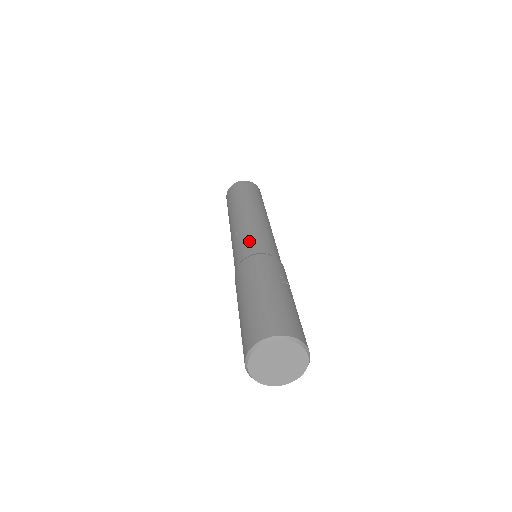
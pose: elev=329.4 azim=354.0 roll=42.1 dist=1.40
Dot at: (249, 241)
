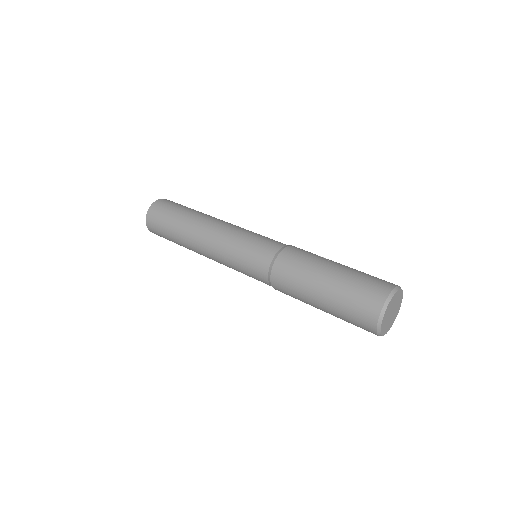
Dot at: (253, 248)
